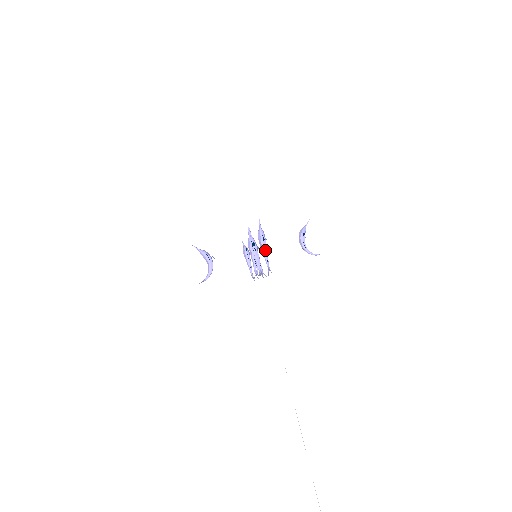
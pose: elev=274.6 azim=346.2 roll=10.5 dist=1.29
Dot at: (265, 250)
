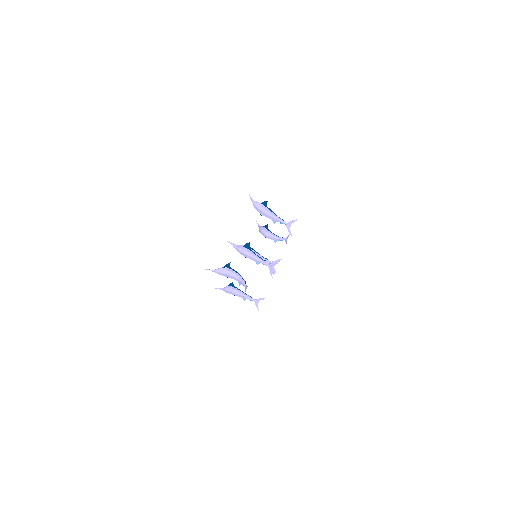
Dot at: (273, 213)
